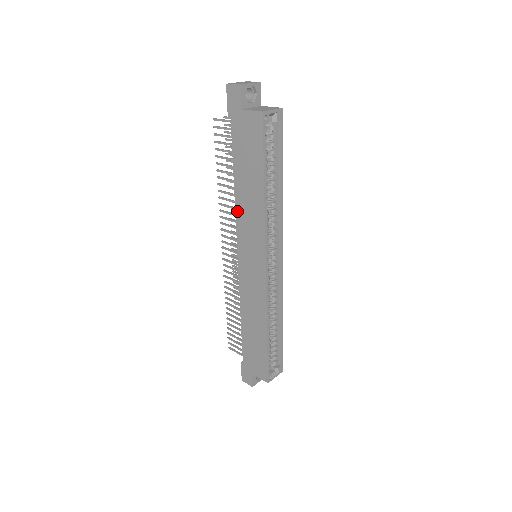
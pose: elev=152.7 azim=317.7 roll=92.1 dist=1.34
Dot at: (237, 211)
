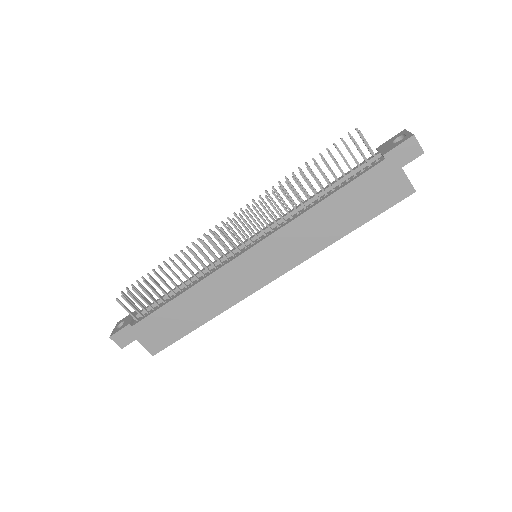
Dot at: (295, 222)
